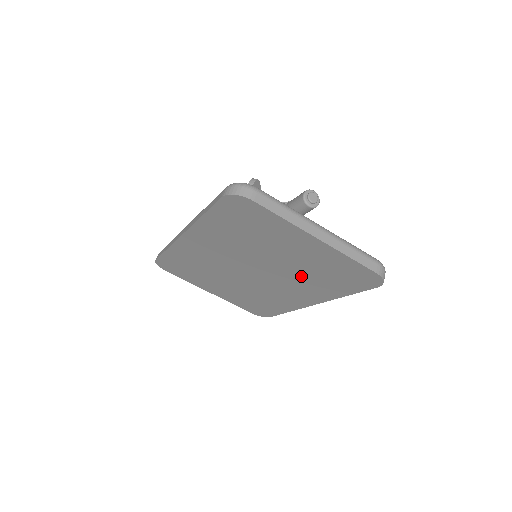
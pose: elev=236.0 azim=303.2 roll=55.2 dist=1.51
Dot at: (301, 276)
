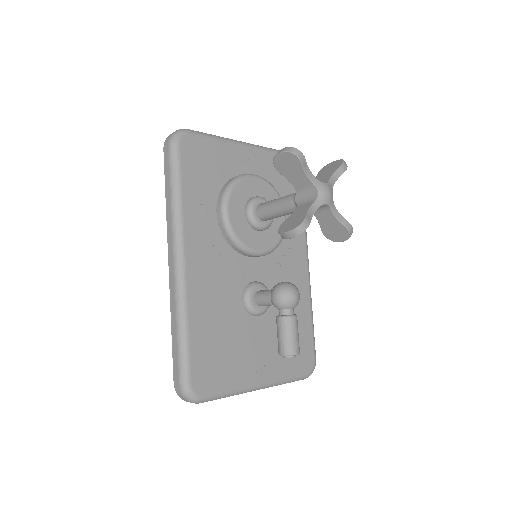
Dot at: occluded
